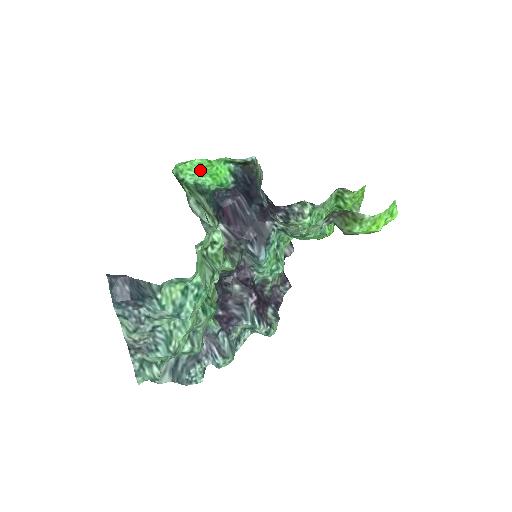
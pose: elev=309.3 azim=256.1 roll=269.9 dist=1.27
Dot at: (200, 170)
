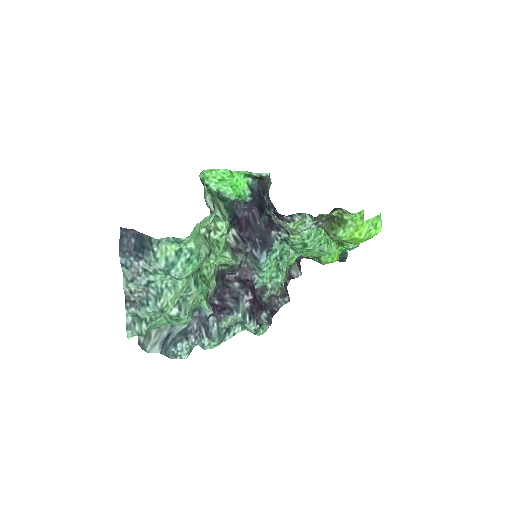
Dot at: (223, 179)
